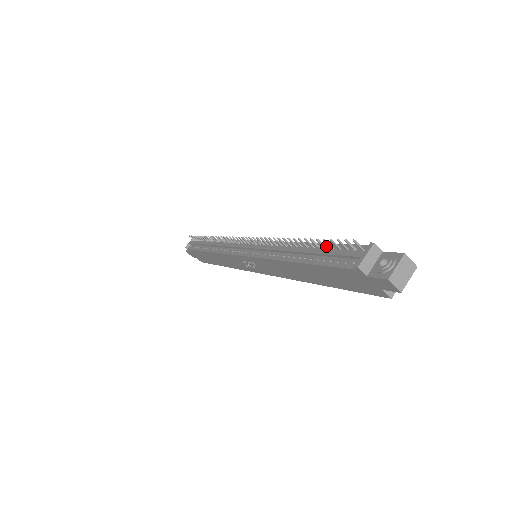
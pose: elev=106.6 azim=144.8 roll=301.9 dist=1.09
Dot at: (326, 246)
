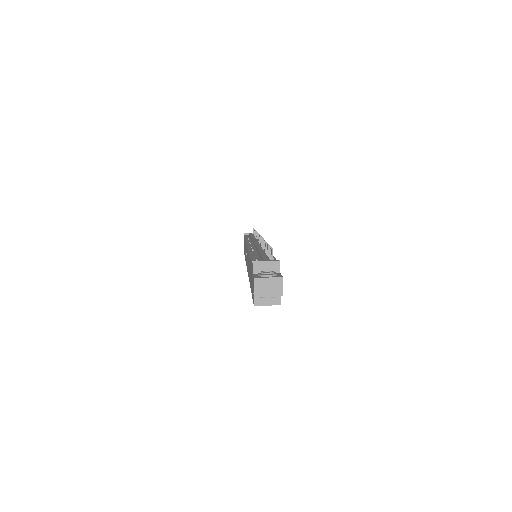
Dot at: occluded
